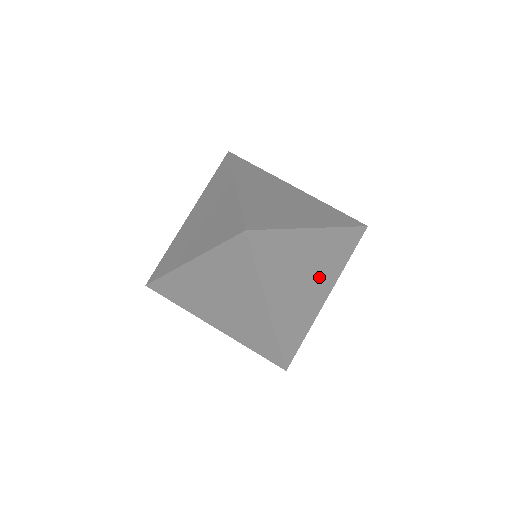
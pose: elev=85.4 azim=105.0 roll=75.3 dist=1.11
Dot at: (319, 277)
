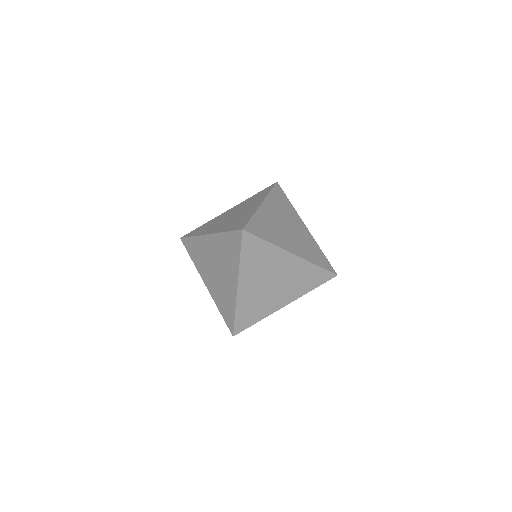
Dot at: (295, 240)
